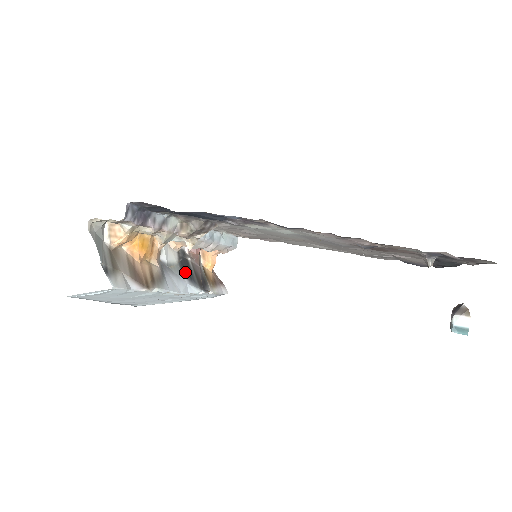
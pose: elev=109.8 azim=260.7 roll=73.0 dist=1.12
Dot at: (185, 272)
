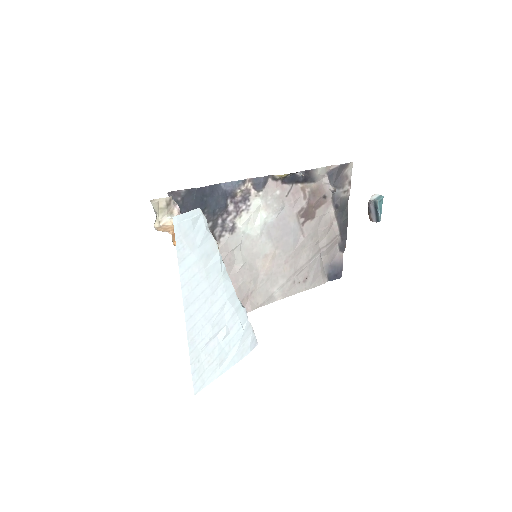
Dot at: occluded
